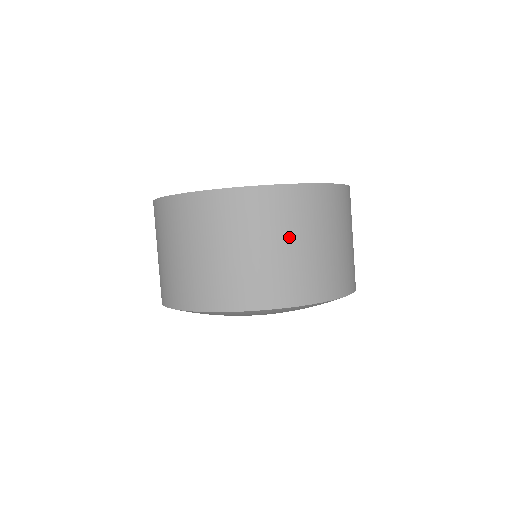
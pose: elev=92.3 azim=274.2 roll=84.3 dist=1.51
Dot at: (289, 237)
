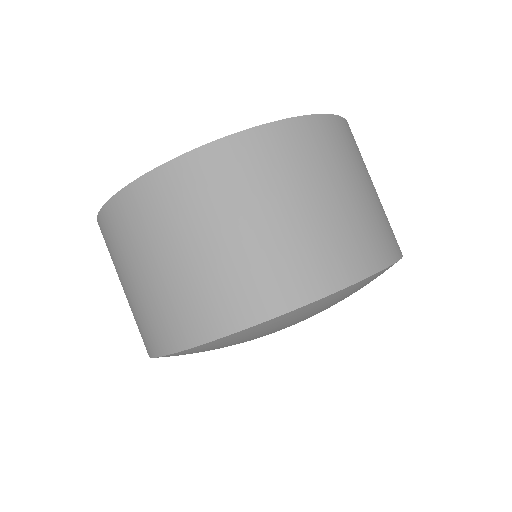
Dot at: (244, 214)
